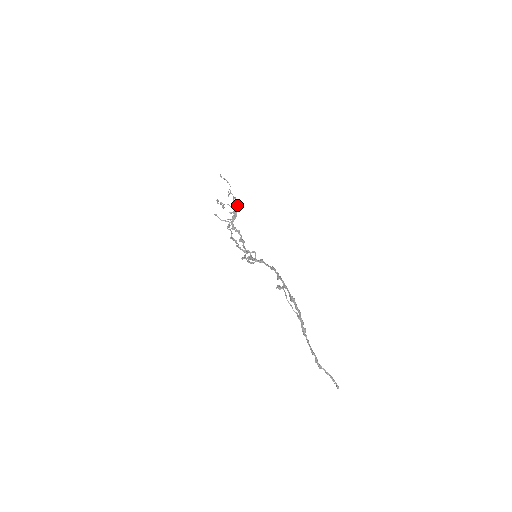
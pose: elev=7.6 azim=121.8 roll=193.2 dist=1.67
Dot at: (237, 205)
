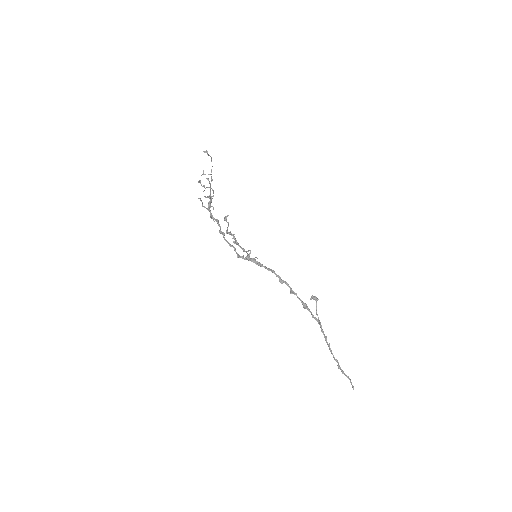
Dot at: (210, 188)
